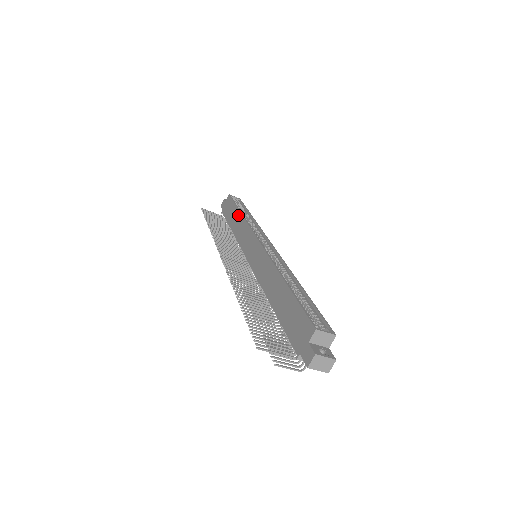
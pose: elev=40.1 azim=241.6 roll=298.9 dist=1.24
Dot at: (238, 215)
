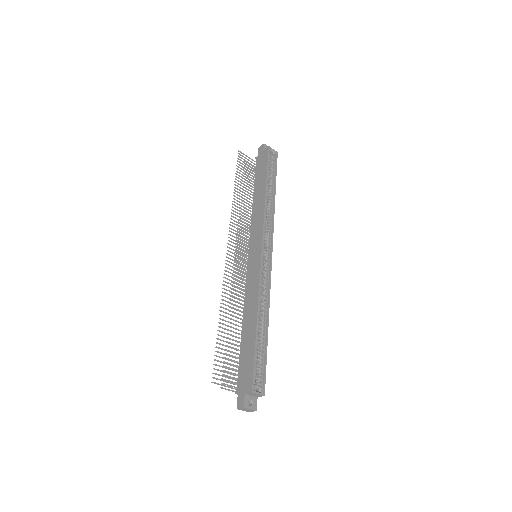
Dot at: (263, 191)
